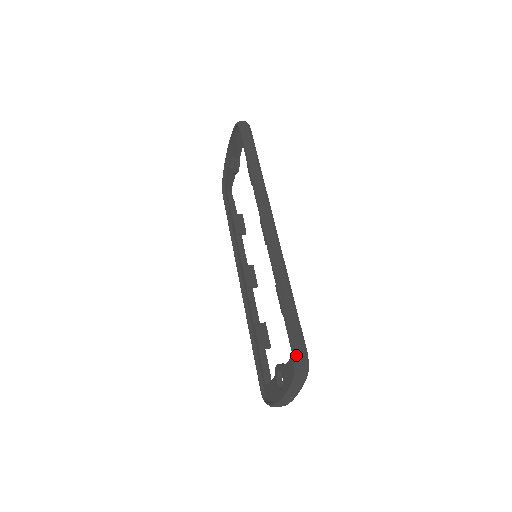
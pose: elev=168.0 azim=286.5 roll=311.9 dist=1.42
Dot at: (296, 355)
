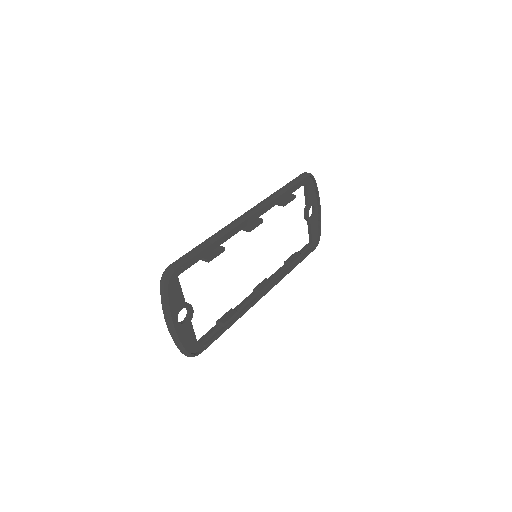
Dot at: (168, 266)
